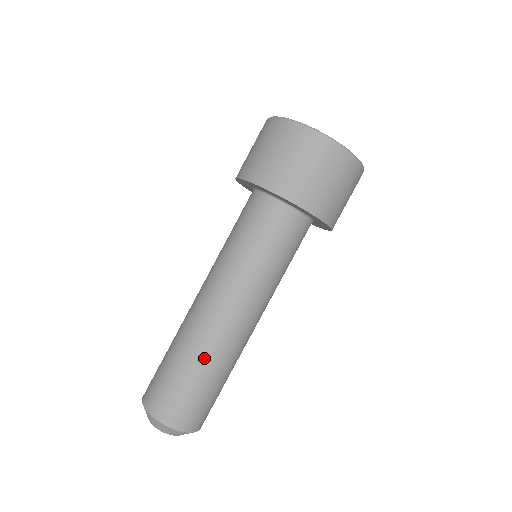
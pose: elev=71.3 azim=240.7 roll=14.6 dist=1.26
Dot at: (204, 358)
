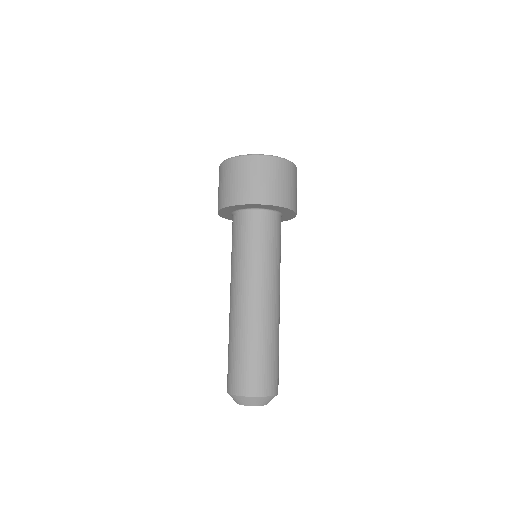
Dot at: (253, 336)
